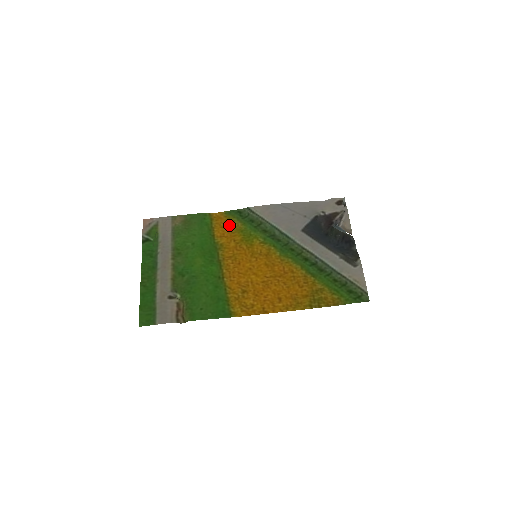
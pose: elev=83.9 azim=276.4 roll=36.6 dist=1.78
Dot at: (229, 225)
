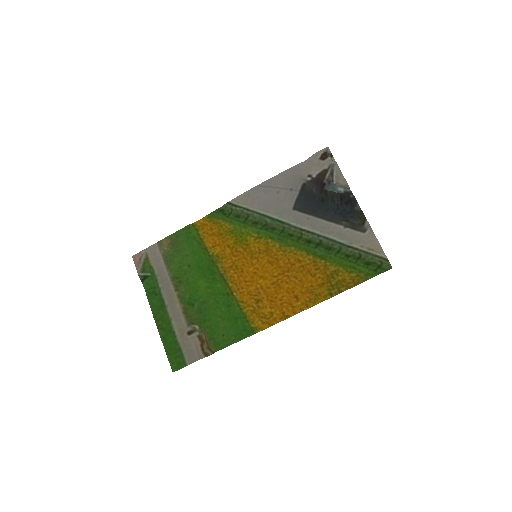
Dot at: (217, 230)
